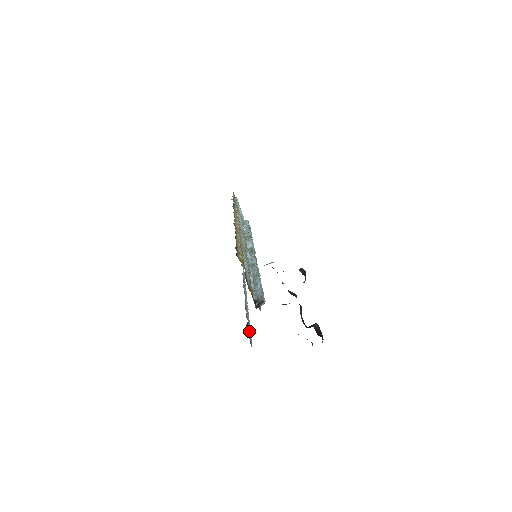
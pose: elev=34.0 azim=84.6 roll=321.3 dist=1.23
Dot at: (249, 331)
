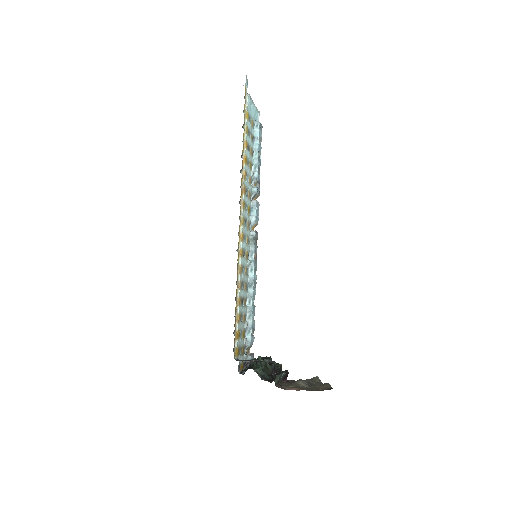
Dot at: occluded
